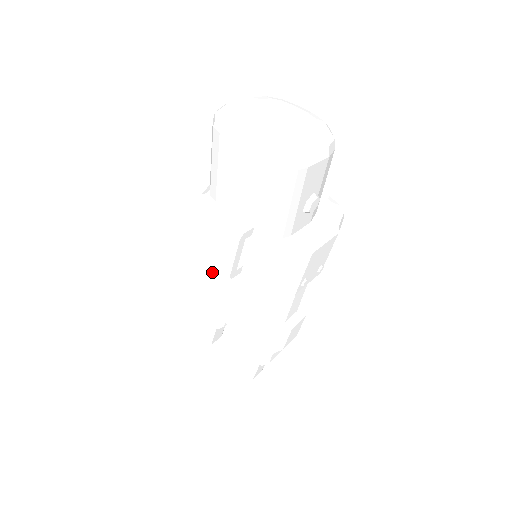
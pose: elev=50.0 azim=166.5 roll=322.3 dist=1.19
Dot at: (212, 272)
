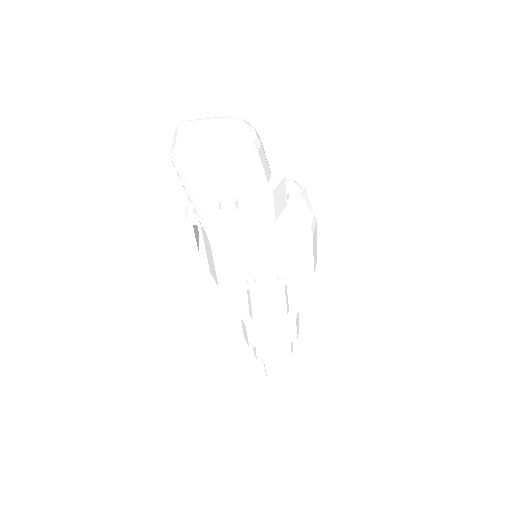
Dot at: occluded
